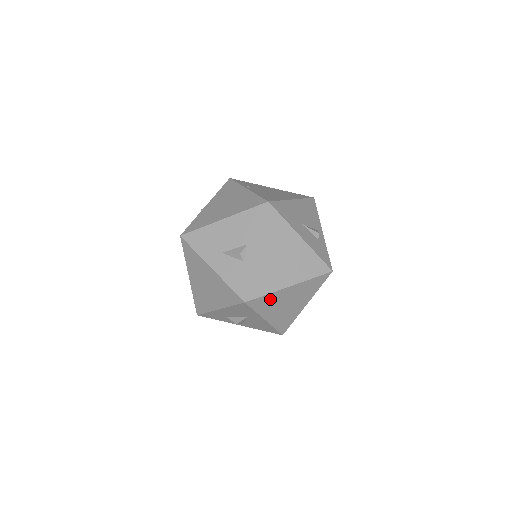
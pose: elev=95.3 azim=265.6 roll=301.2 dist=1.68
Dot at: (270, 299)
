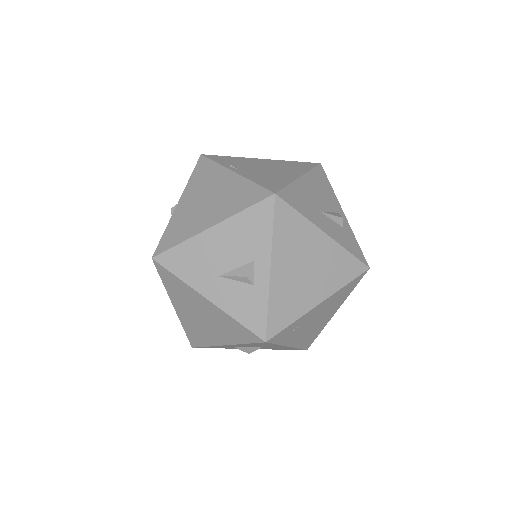
Dot at: (296, 325)
